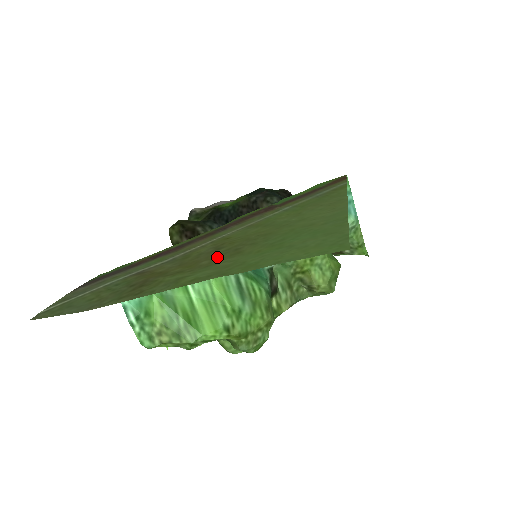
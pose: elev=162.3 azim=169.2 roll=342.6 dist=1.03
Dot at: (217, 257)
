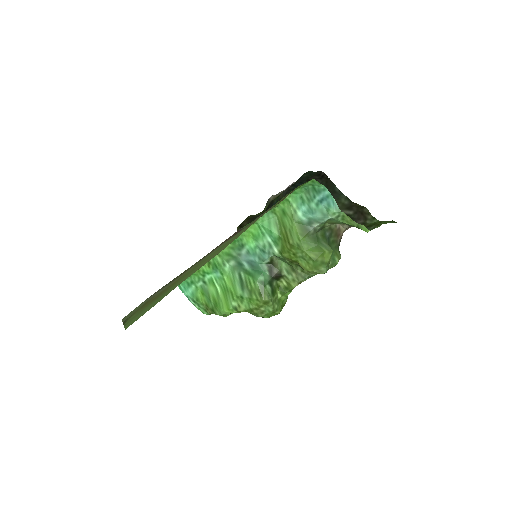
Dot at: (155, 299)
